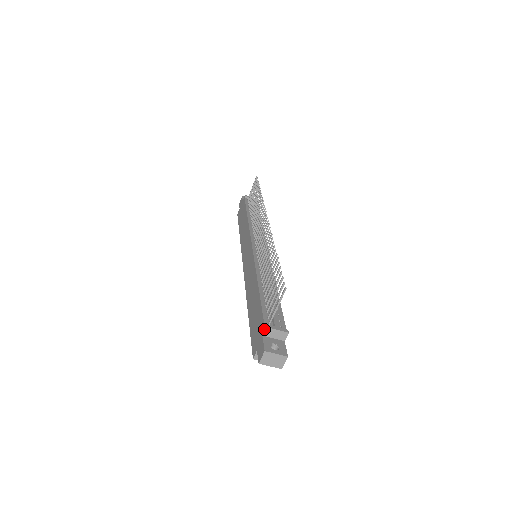
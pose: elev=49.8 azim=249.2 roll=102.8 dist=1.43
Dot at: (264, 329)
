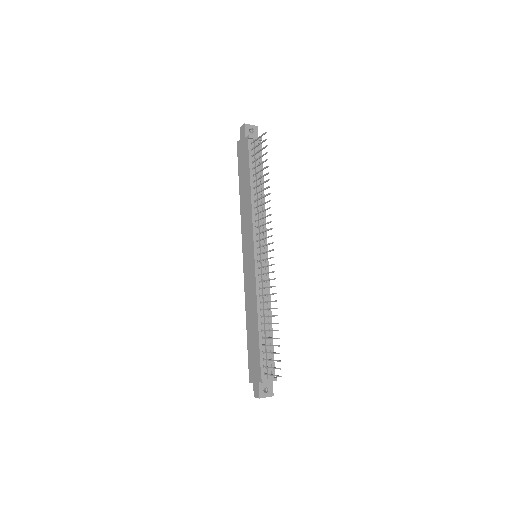
Dot at: (261, 381)
